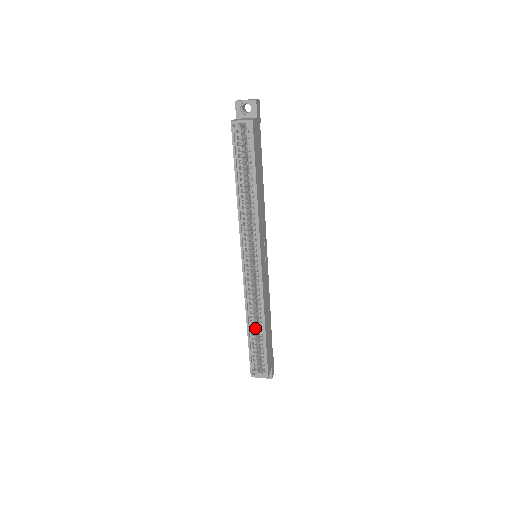
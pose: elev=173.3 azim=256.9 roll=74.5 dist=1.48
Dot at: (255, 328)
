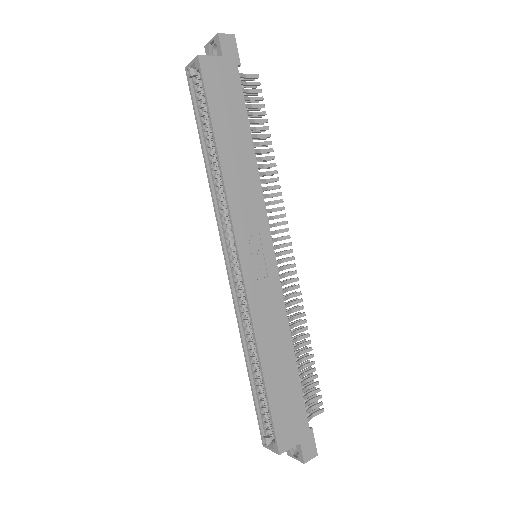
Dot at: (258, 367)
